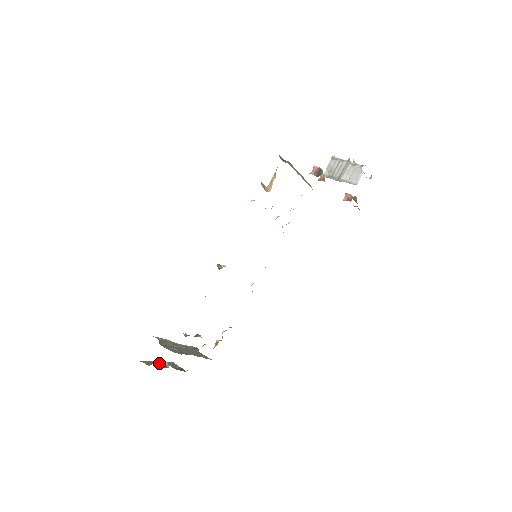
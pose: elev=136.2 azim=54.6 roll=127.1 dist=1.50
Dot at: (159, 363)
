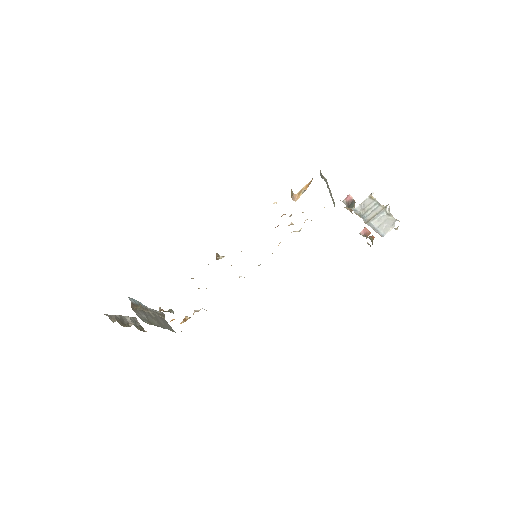
Dot at: (123, 318)
